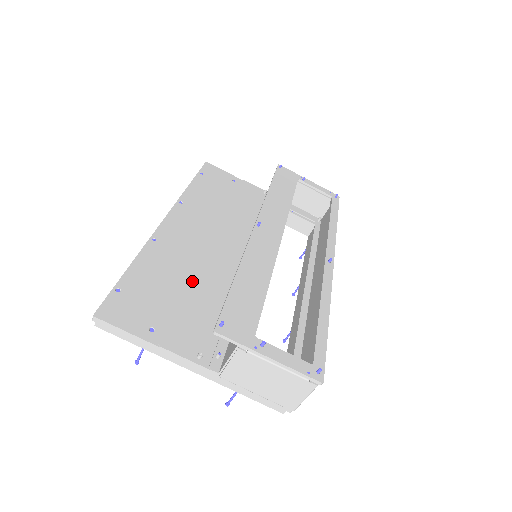
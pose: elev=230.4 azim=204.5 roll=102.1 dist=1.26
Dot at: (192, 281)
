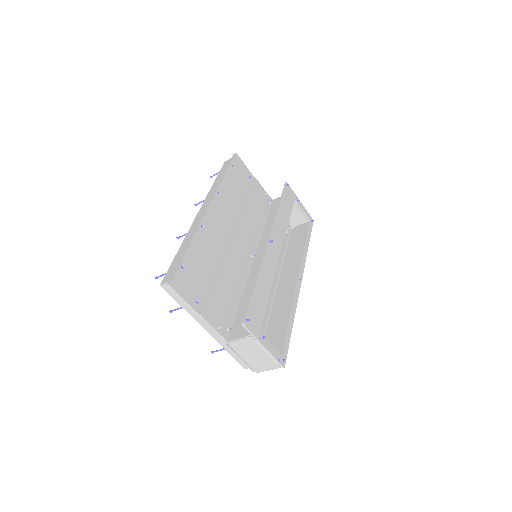
Dot at: (220, 268)
